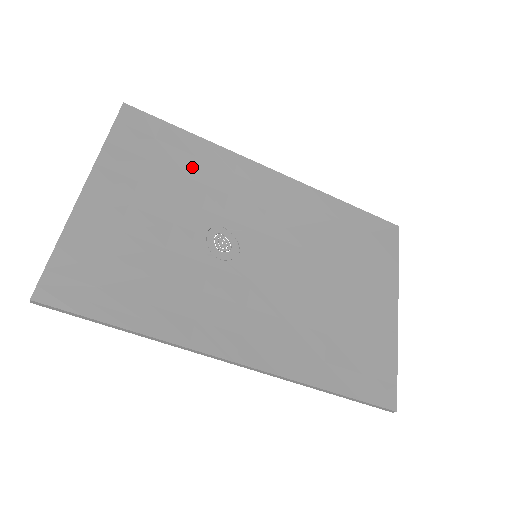
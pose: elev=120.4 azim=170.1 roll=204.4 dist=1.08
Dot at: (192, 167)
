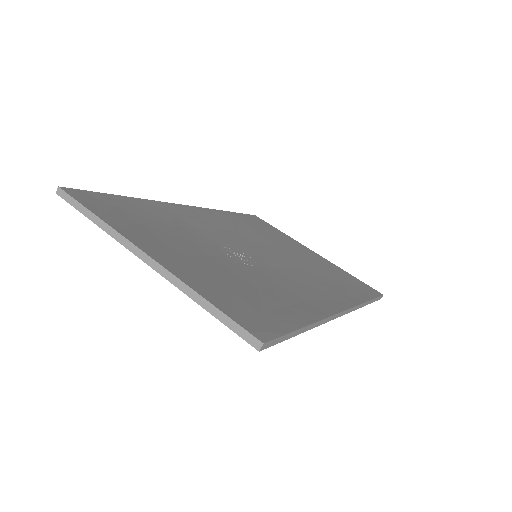
Dot at: (158, 218)
